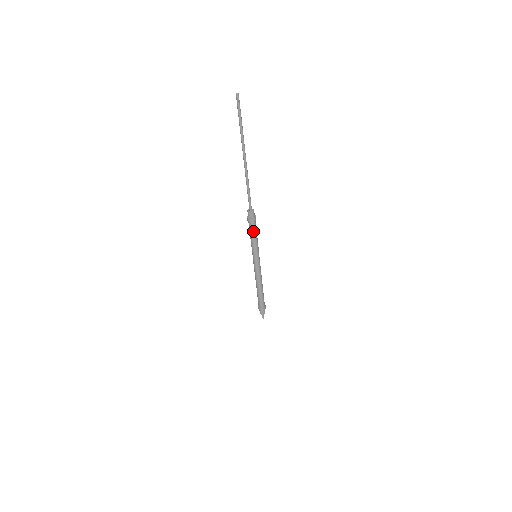
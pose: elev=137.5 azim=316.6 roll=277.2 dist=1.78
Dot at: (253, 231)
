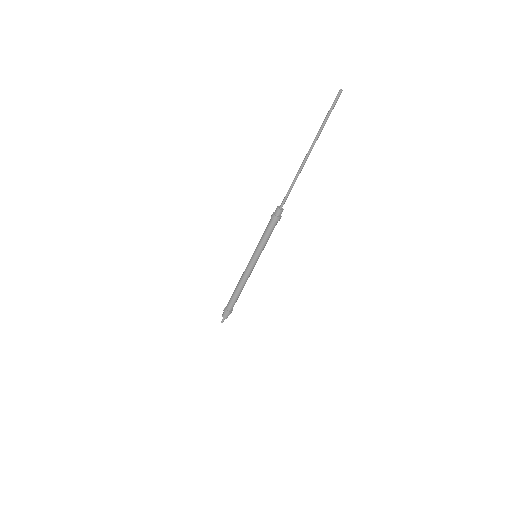
Dot at: (271, 230)
